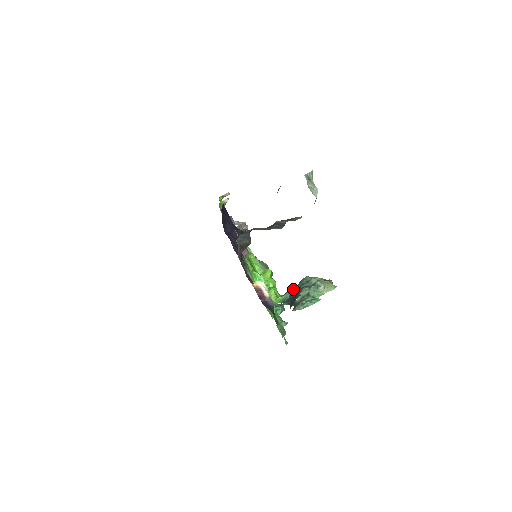
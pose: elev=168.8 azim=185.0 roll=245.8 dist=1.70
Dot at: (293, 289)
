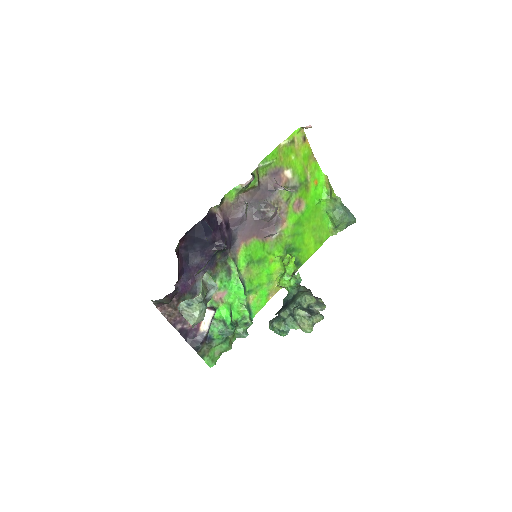
Dot at: (298, 292)
